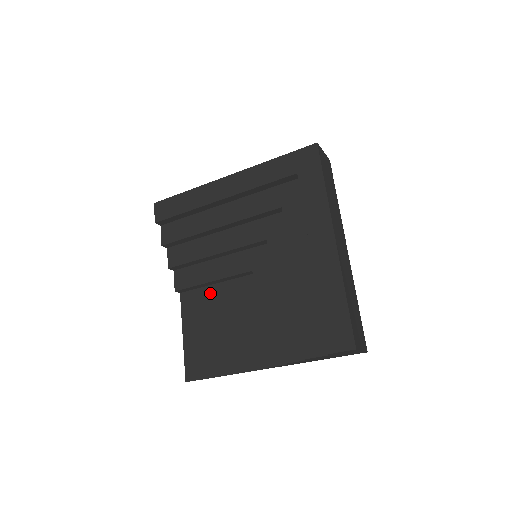
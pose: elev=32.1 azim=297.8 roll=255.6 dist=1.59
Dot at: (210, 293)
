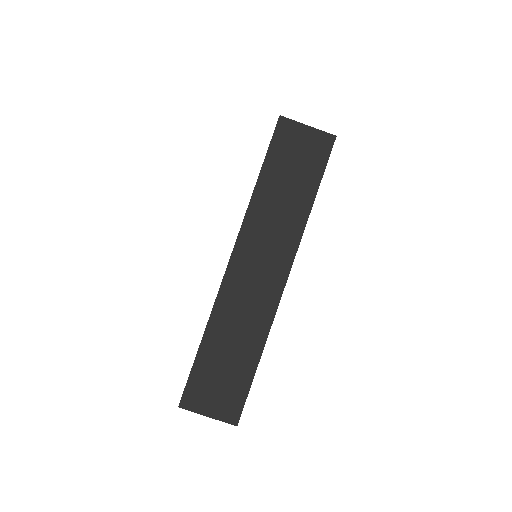
Dot at: occluded
